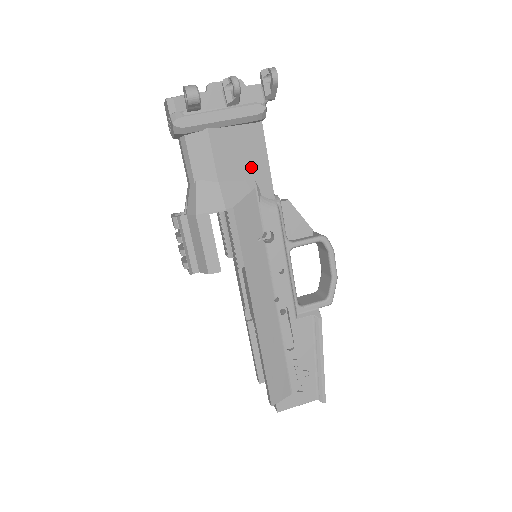
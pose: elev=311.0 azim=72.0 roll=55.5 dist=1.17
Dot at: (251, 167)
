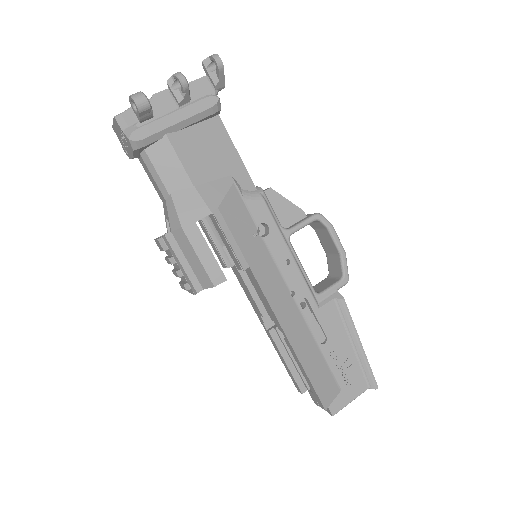
Dot at: (222, 163)
